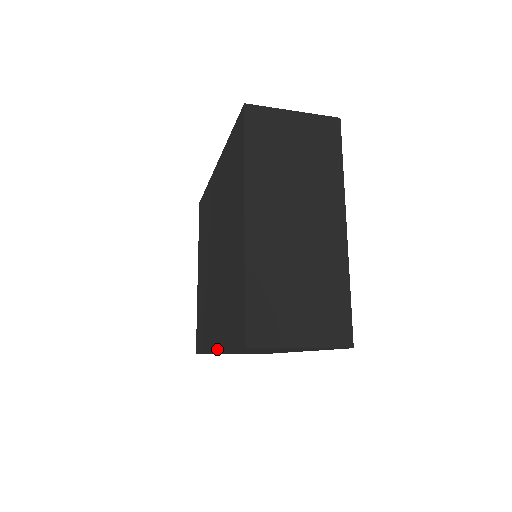
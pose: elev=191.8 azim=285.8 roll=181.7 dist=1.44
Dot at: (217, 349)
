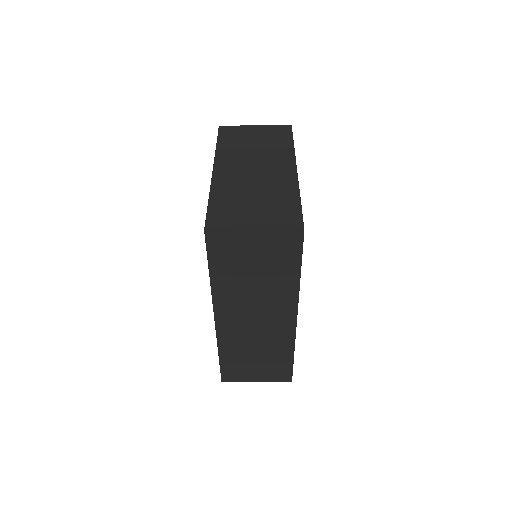
Dot at: (213, 307)
